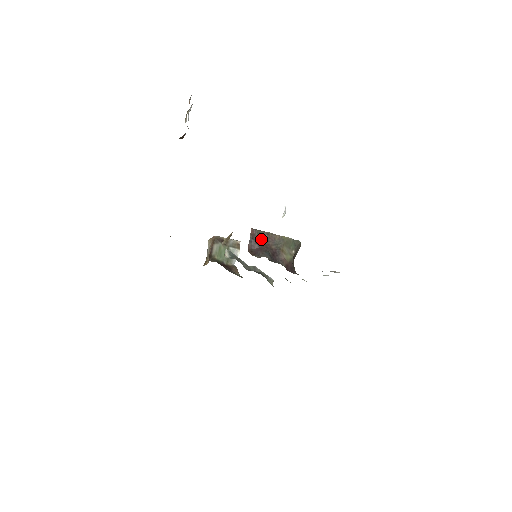
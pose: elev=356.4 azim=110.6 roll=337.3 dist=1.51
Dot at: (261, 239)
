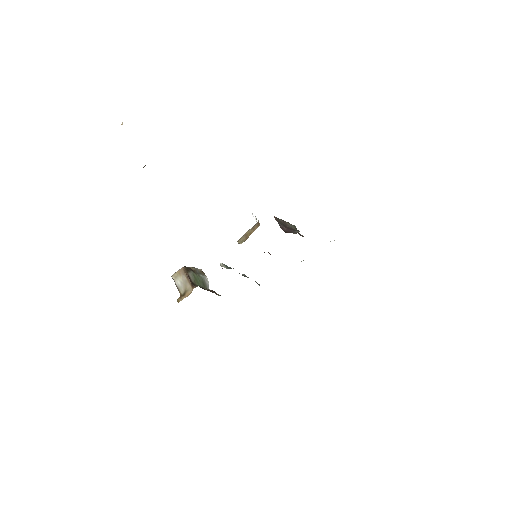
Dot at: (282, 223)
